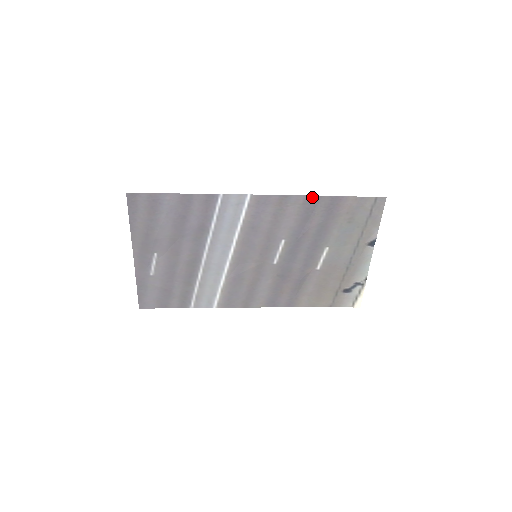
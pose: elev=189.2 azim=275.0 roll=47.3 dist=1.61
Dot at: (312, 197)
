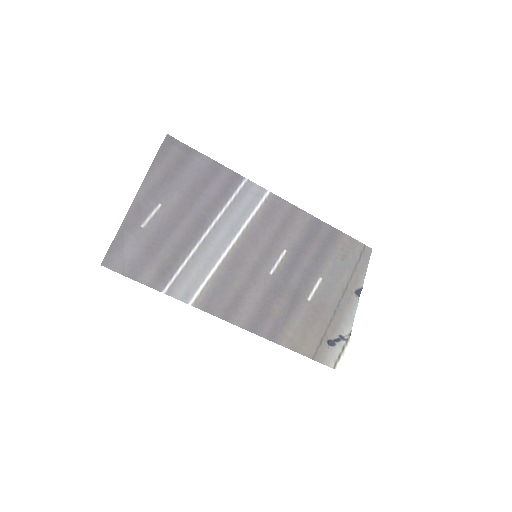
Dot at: (317, 220)
